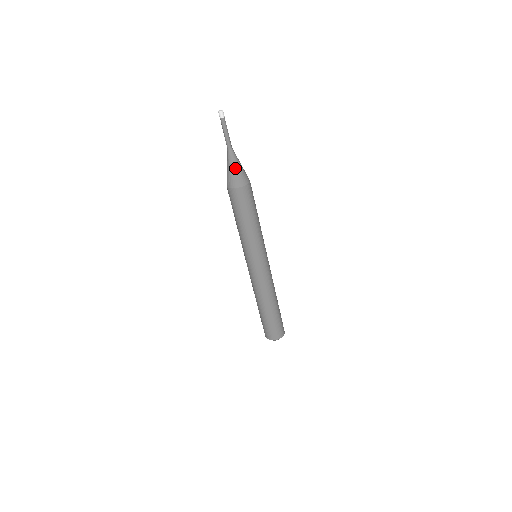
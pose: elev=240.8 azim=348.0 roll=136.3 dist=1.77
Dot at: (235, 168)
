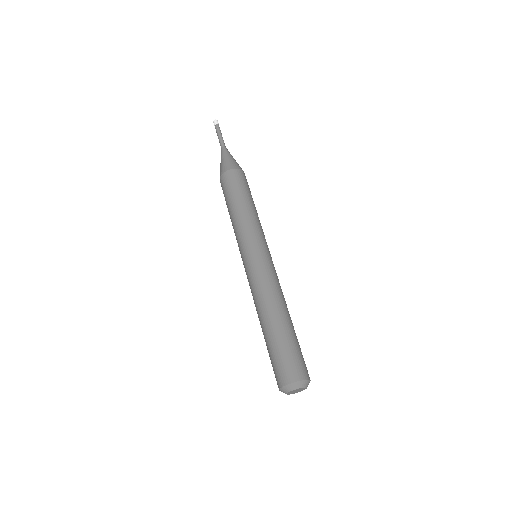
Dot at: (226, 158)
